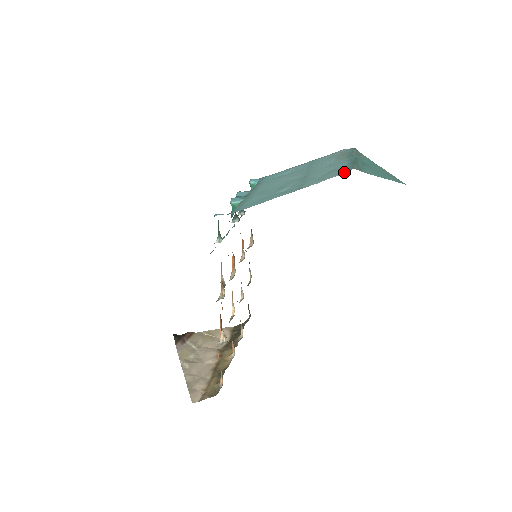
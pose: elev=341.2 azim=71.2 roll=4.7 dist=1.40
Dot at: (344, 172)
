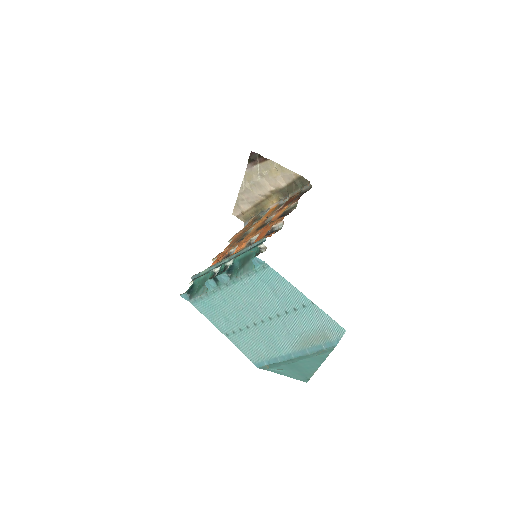
Dot at: (253, 361)
